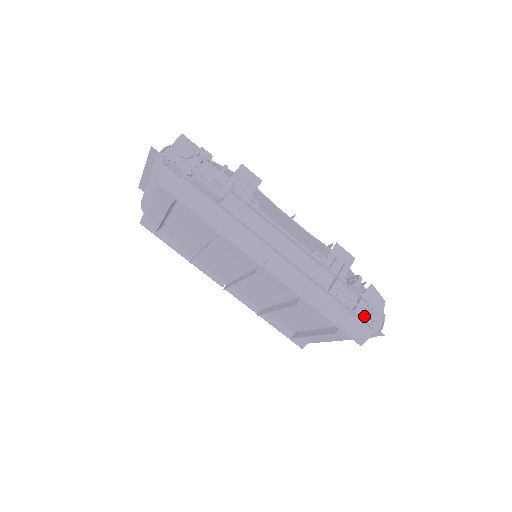
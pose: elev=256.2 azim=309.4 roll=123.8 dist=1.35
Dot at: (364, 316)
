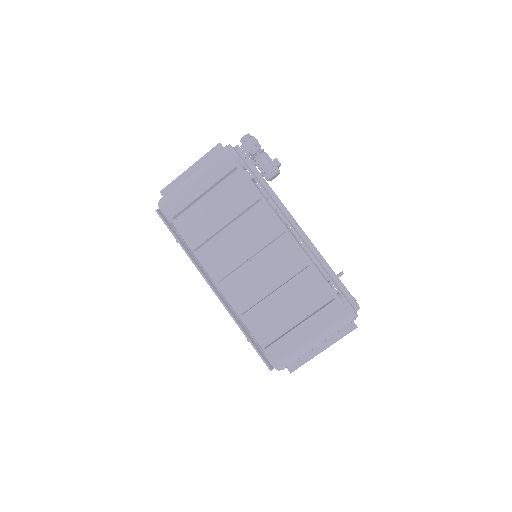
Dot at: (349, 297)
